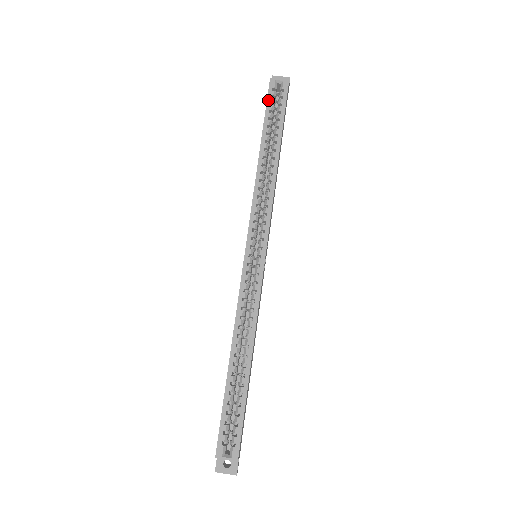
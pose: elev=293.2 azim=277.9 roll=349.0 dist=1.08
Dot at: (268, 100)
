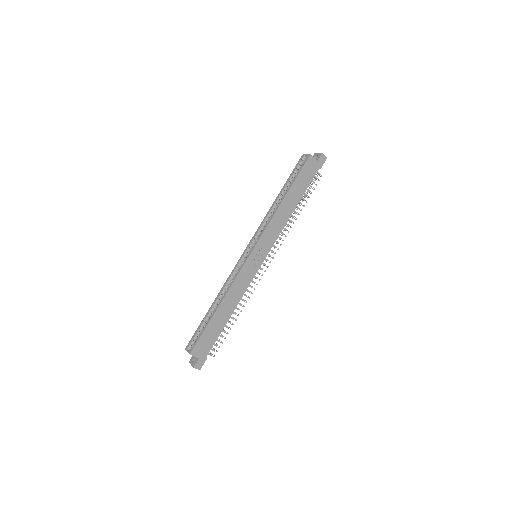
Dot at: (295, 167)
